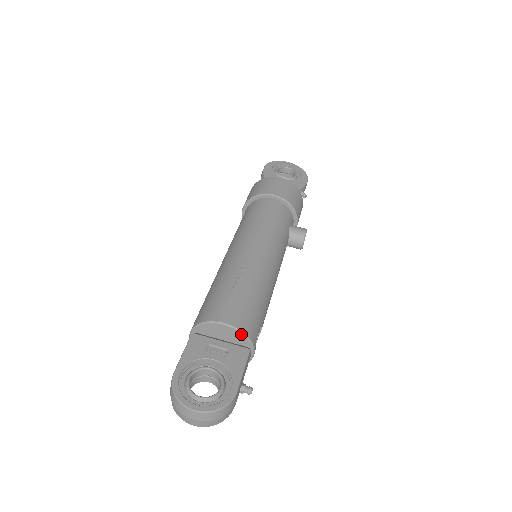
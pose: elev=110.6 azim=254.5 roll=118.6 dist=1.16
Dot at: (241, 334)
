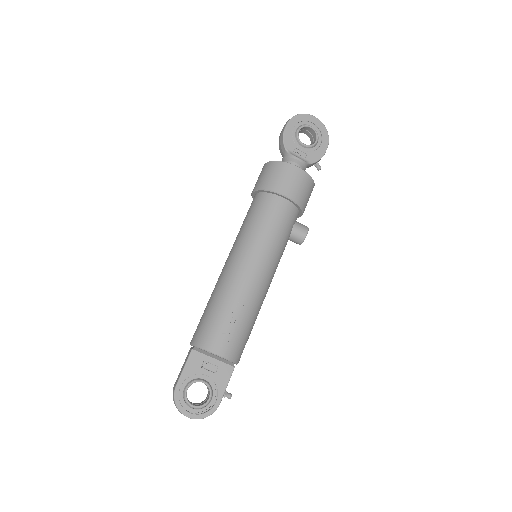
Dot at: occluded
